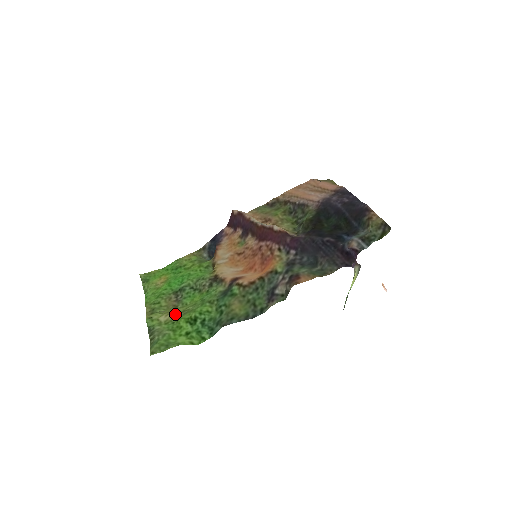
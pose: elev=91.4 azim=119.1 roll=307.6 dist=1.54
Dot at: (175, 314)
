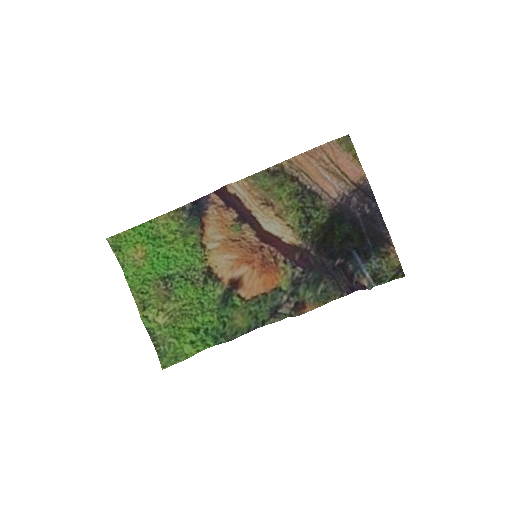
Dot at: (173, 316)
